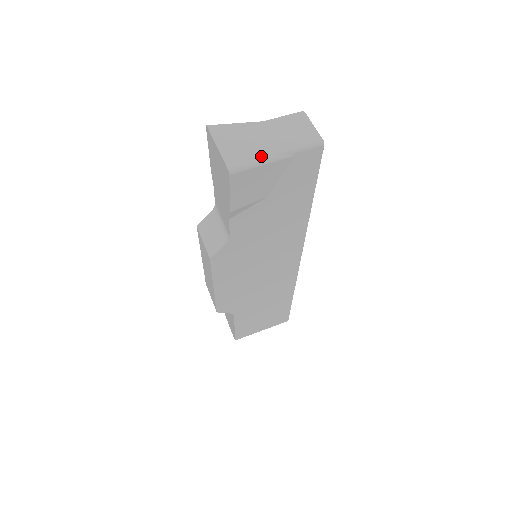
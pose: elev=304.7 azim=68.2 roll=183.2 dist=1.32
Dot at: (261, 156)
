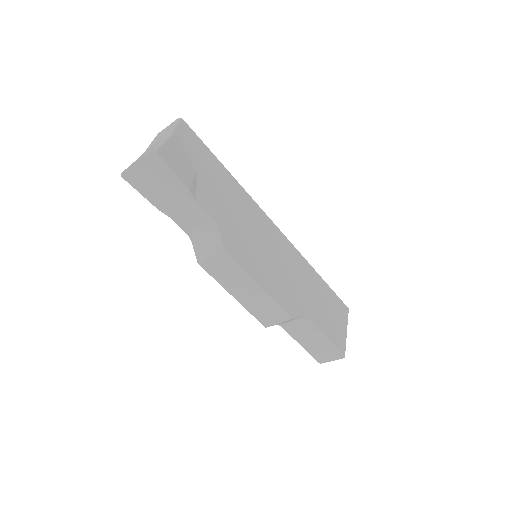
Dot at: (161, 141)
